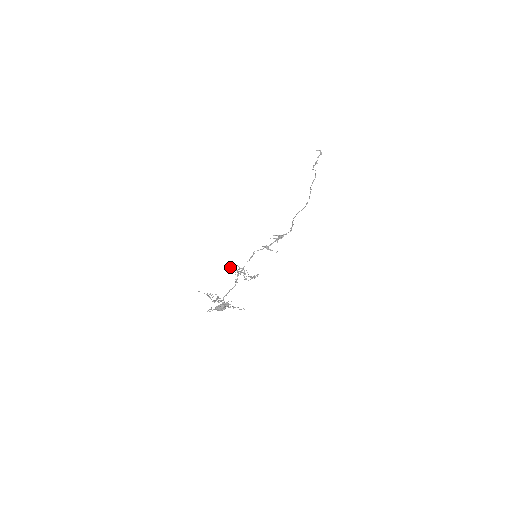
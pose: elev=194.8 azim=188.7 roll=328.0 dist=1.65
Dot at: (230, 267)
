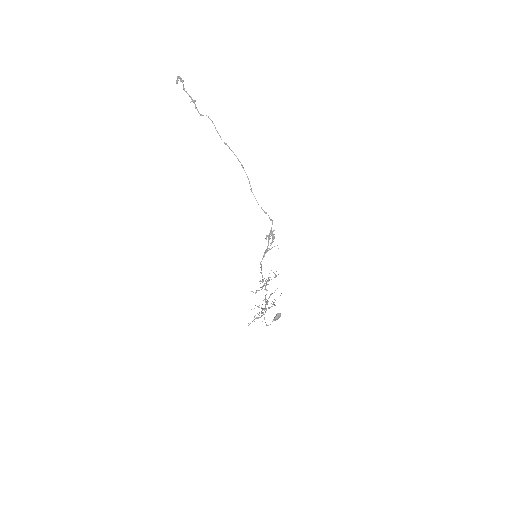
Dot at: (256, 291)
